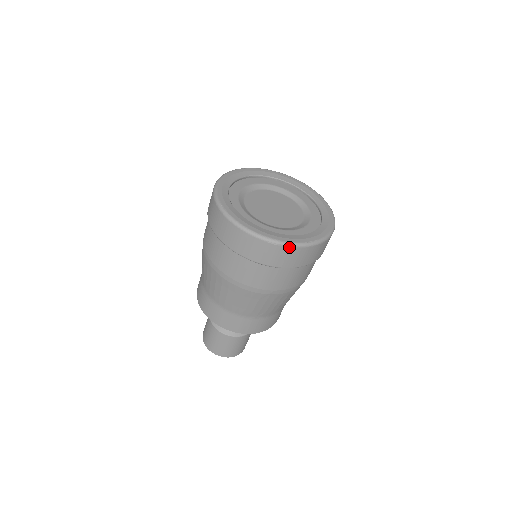
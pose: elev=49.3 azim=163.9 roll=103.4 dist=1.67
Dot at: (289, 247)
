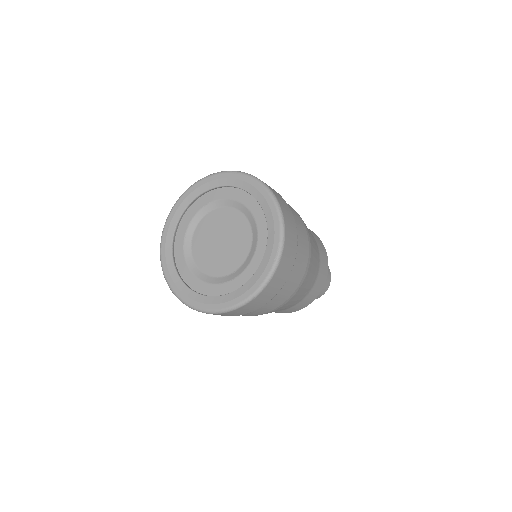
Dot at: (268, 283)
